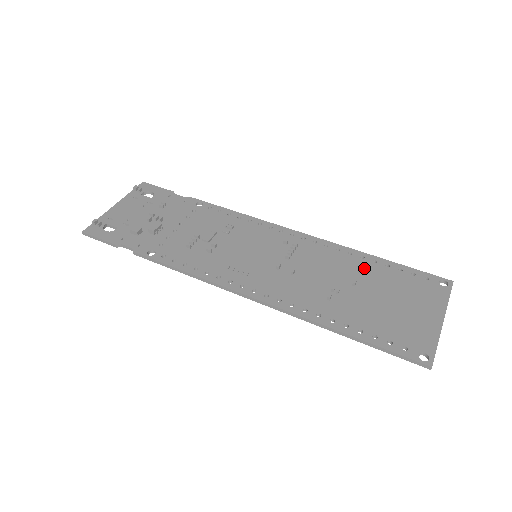
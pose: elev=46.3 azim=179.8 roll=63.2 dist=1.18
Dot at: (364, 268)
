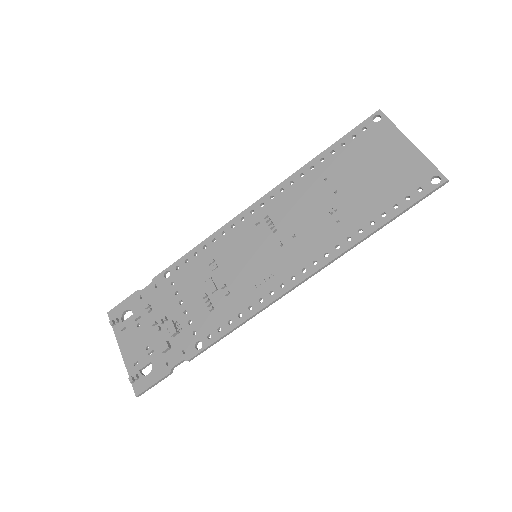
Dot at: (324, 173)
